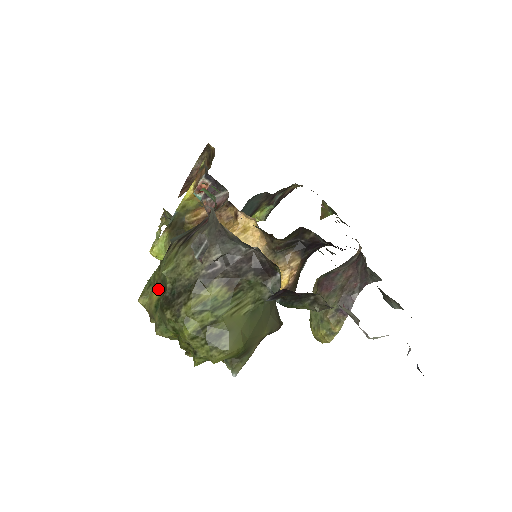
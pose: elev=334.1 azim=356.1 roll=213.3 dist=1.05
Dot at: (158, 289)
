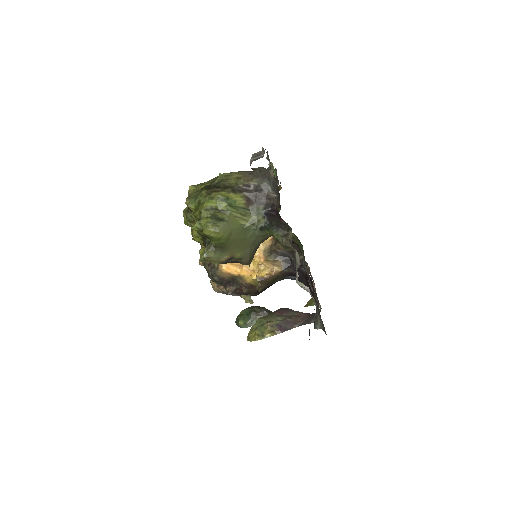
Dot at: occluded
